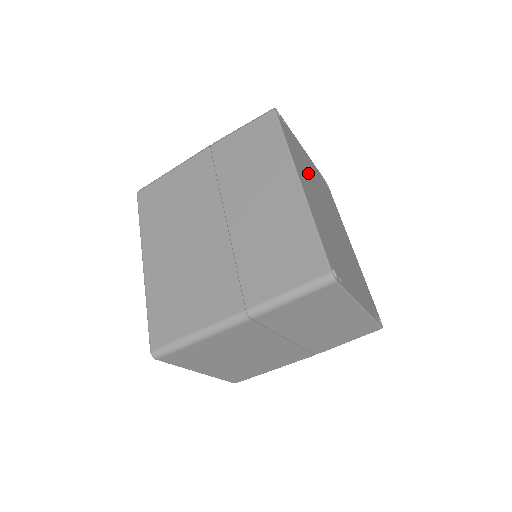
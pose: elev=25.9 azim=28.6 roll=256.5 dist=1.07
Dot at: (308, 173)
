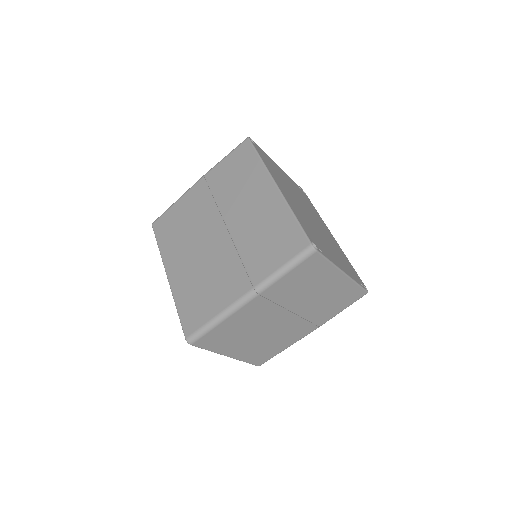
Dot at: (284, 182)
